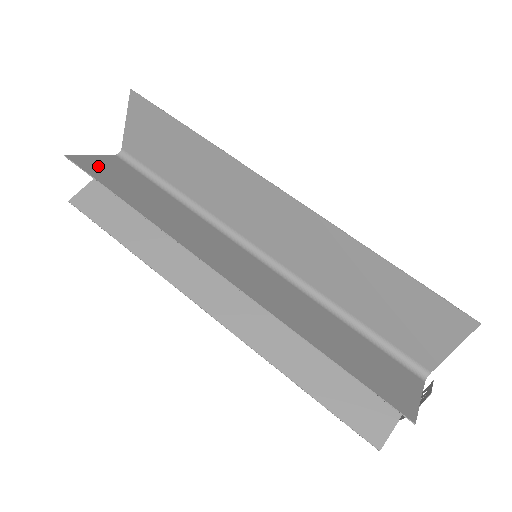
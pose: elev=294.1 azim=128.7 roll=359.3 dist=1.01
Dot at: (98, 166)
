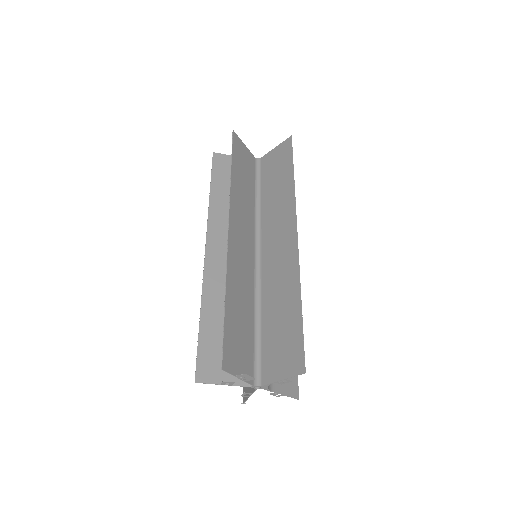
Dot at: (241, 149)
